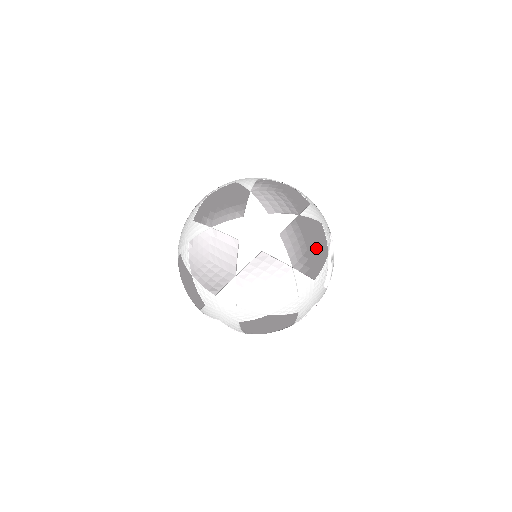
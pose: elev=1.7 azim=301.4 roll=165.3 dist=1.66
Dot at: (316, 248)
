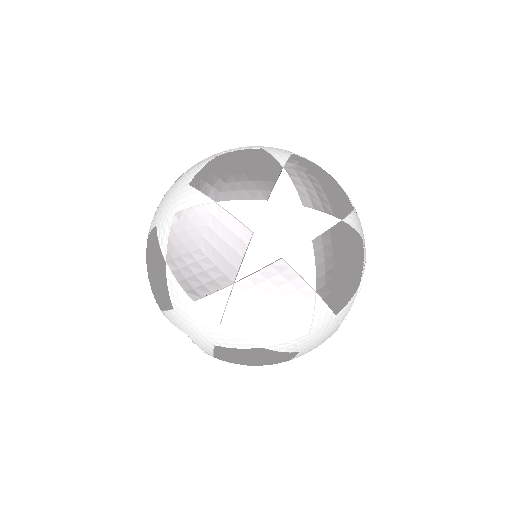
Dot at: (351, 272)
